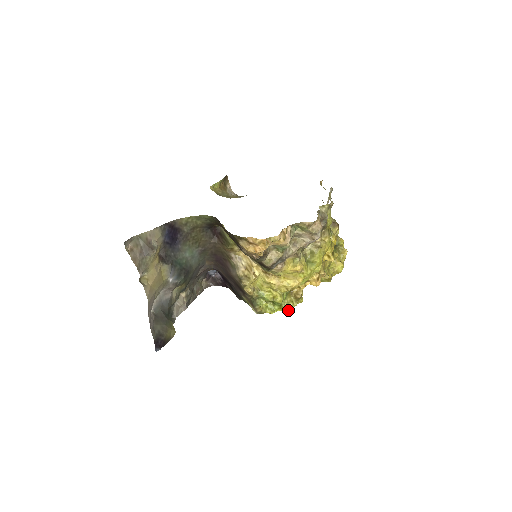
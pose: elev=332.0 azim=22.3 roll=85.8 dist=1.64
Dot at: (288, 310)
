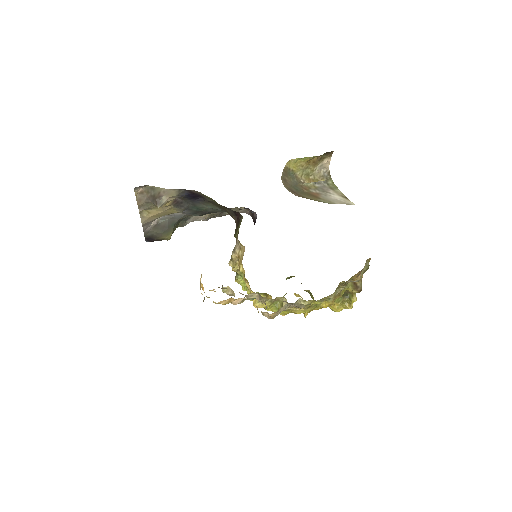
Dot at: occluded
